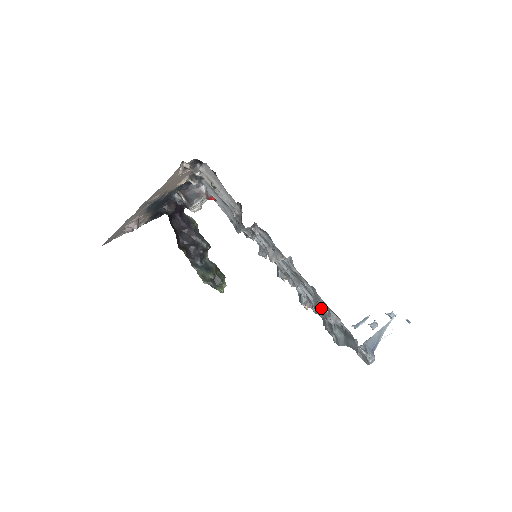
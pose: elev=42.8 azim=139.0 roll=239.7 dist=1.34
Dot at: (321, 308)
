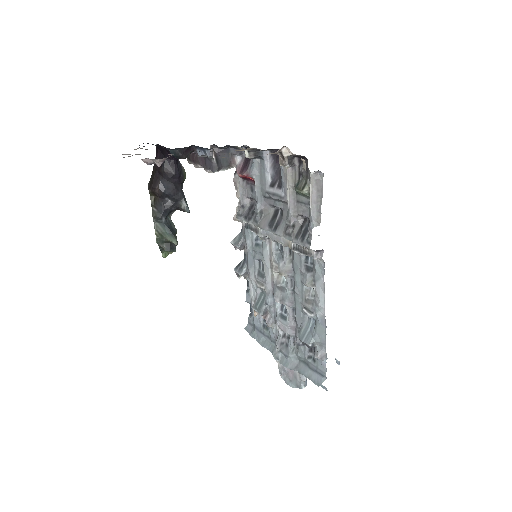
Dot at: (314, 341)
